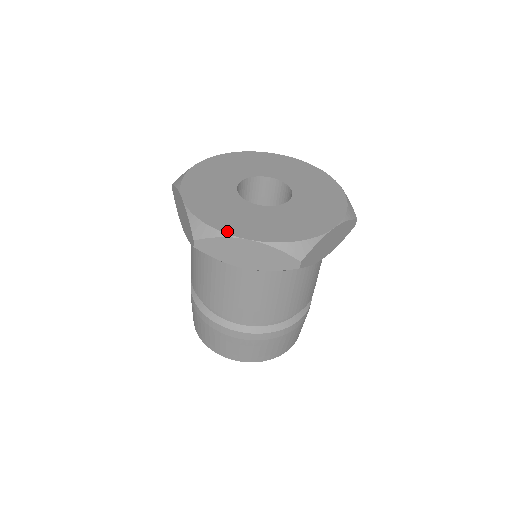
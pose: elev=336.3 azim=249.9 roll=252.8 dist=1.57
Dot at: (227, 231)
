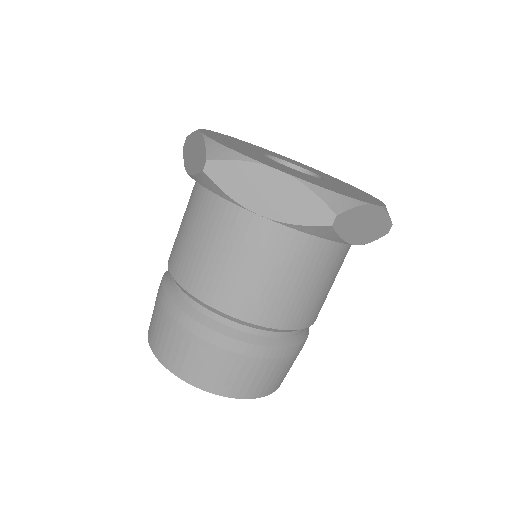
Dot at: (357, 199)
